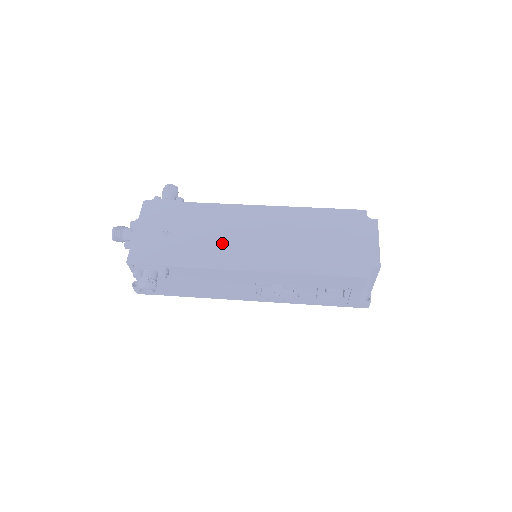
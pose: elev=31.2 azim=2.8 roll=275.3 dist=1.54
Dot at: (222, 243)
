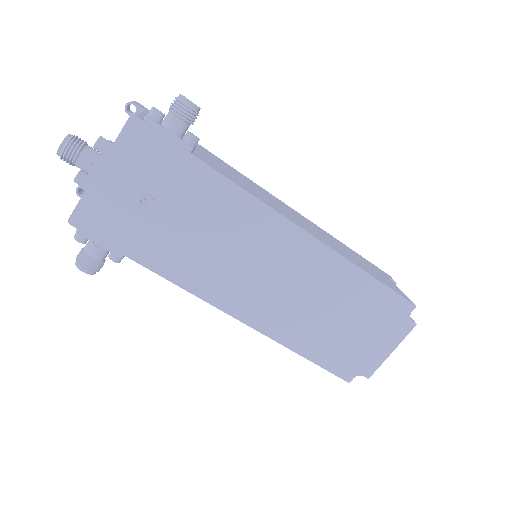
Dot at: (216, 260)
